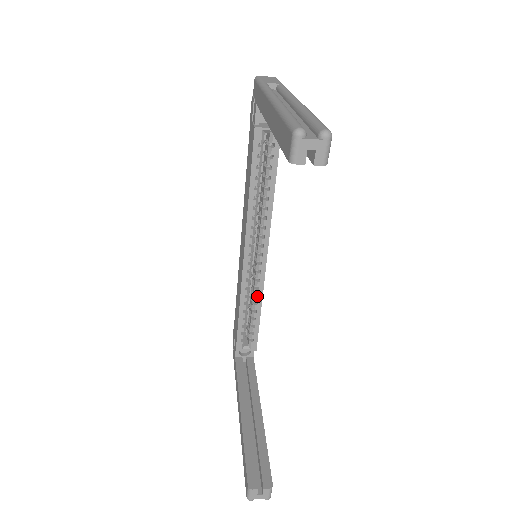
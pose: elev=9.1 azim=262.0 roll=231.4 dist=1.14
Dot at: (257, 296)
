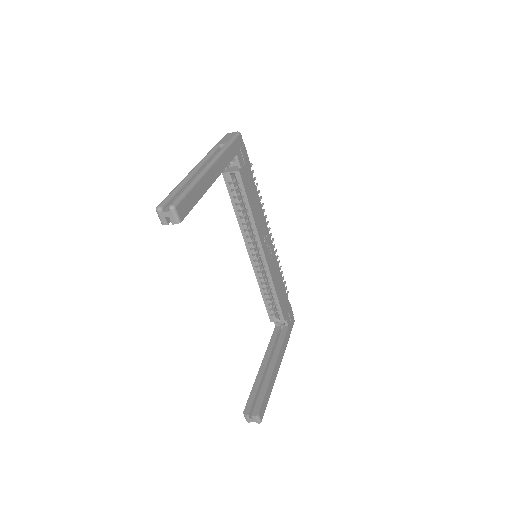
Dot at: (270, 283)
